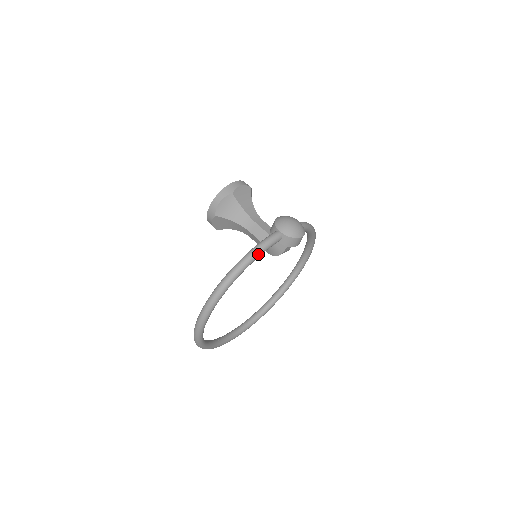
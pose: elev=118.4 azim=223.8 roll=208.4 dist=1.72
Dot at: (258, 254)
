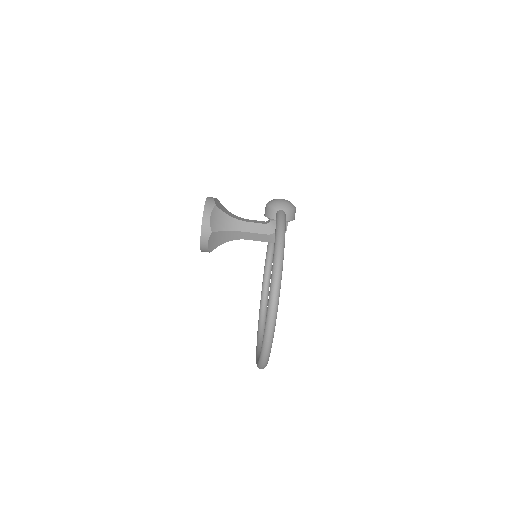
Dot at: (284, 230)
